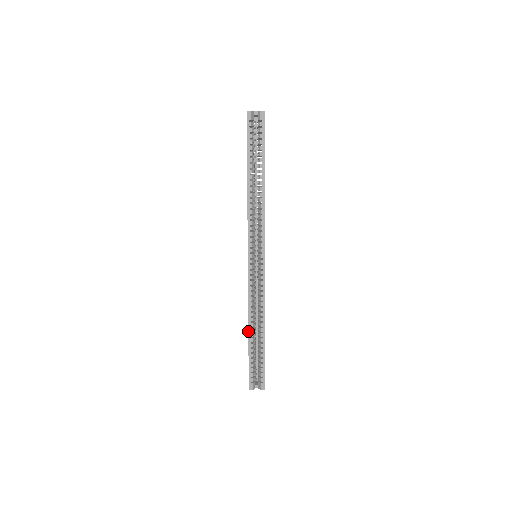
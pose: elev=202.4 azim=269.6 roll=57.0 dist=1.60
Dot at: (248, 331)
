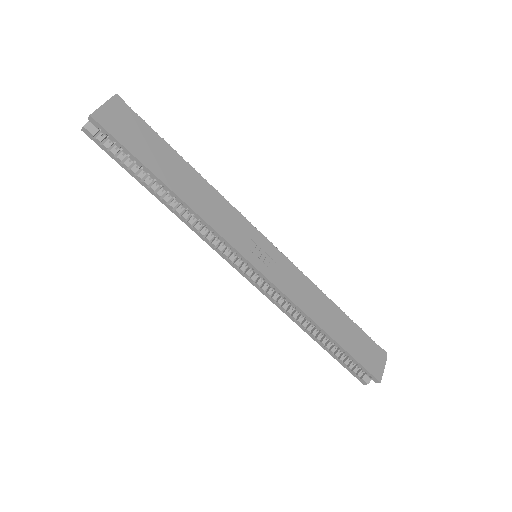
Dot at: occluded
